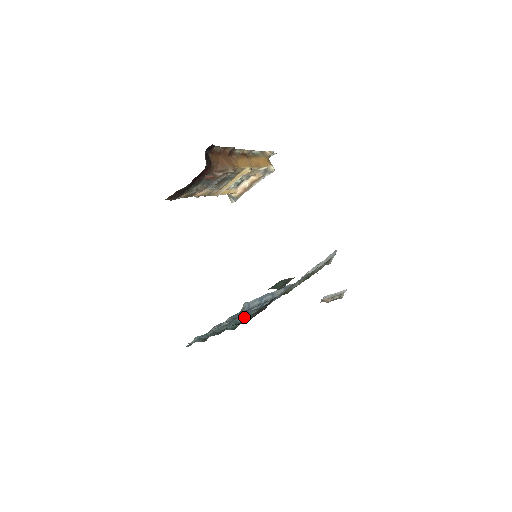
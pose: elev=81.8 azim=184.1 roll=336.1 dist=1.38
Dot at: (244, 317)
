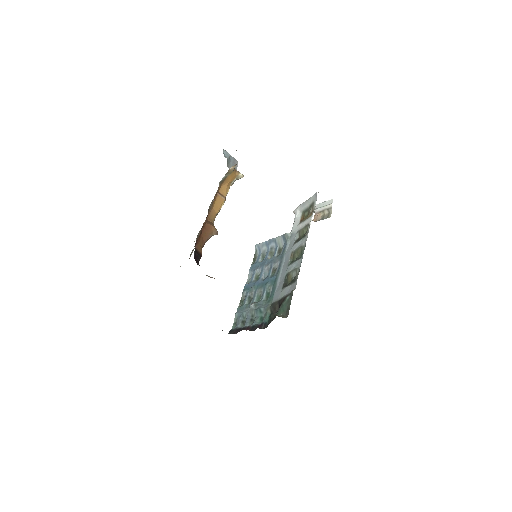
Dot at: (263, 296)
